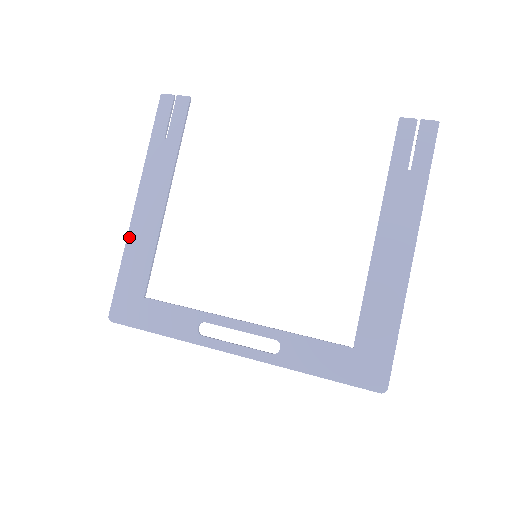
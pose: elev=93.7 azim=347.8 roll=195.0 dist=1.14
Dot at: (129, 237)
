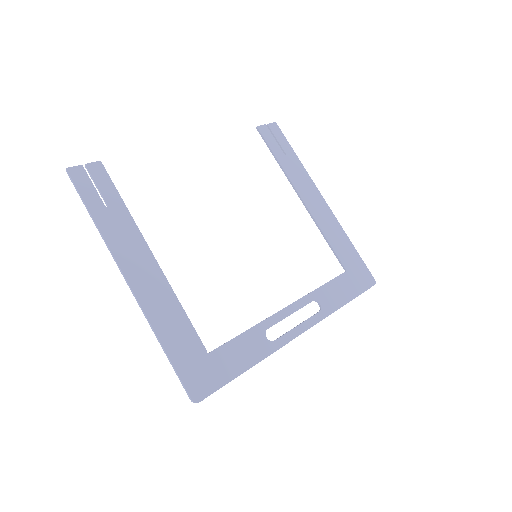
Dot at: (148, 314)
